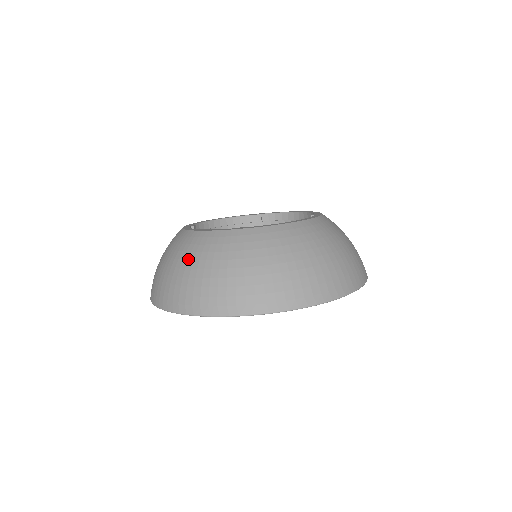
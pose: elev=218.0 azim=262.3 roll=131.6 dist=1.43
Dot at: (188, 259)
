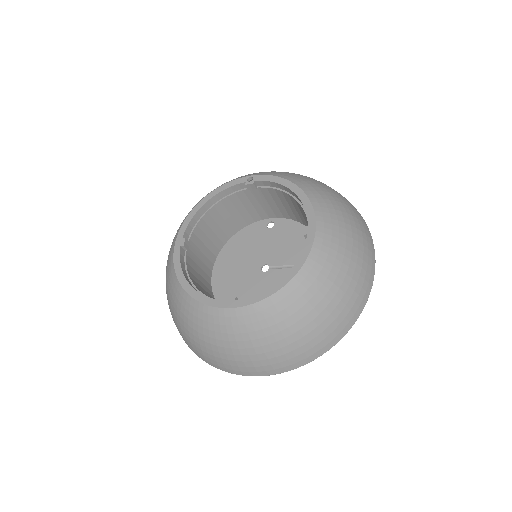
Dot at: (188, 325)
